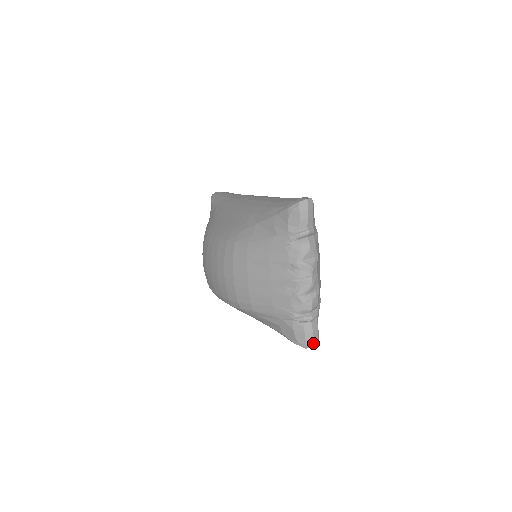
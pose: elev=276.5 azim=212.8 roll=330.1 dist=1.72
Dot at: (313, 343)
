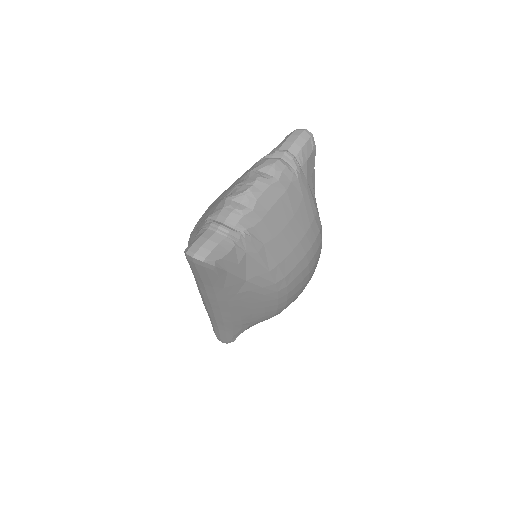
Dot at: (197, 251)
